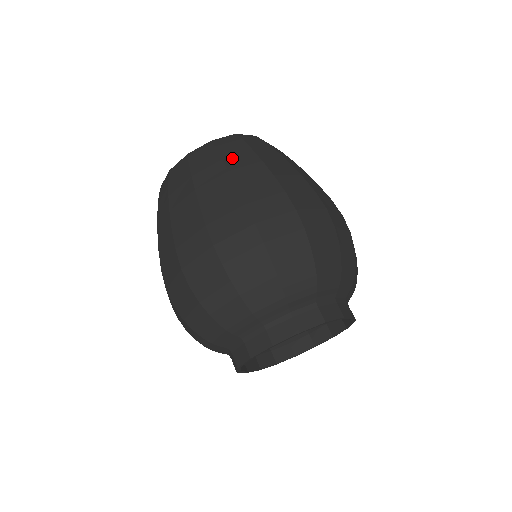
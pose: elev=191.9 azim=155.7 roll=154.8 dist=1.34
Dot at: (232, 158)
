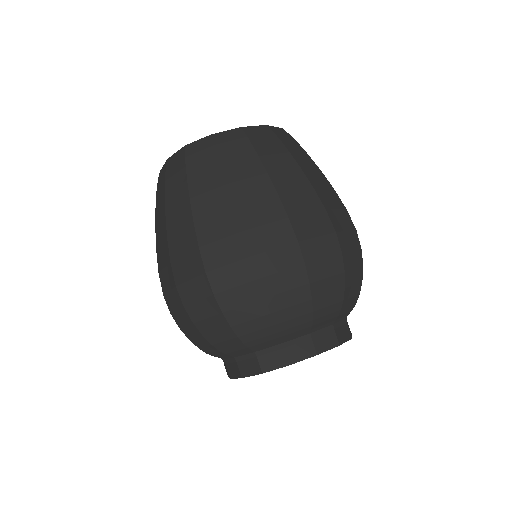
Dot at: (171, 193)
